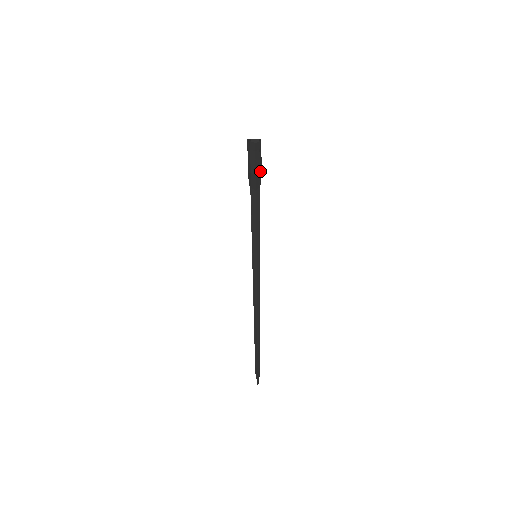
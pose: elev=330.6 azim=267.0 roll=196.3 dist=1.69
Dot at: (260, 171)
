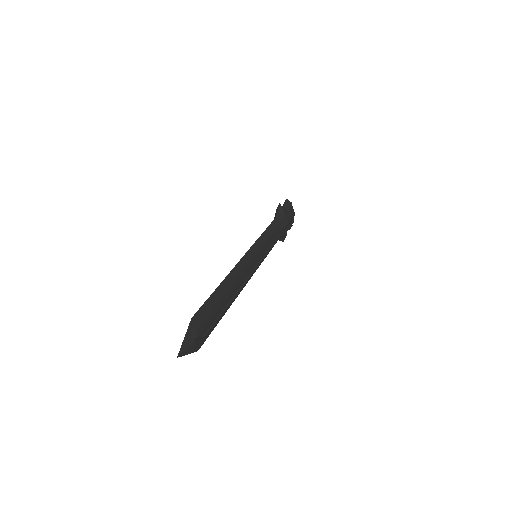
Dot at: (286, 217)
